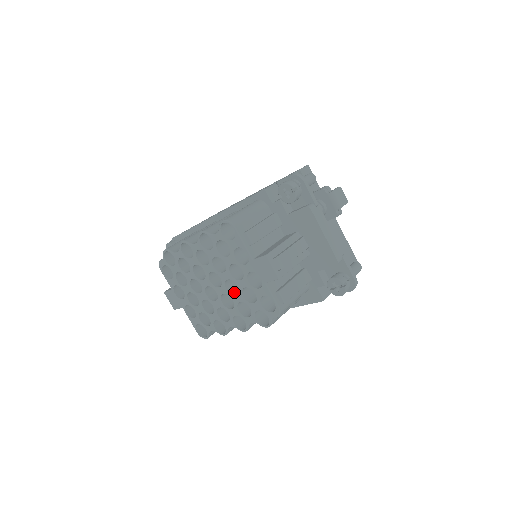
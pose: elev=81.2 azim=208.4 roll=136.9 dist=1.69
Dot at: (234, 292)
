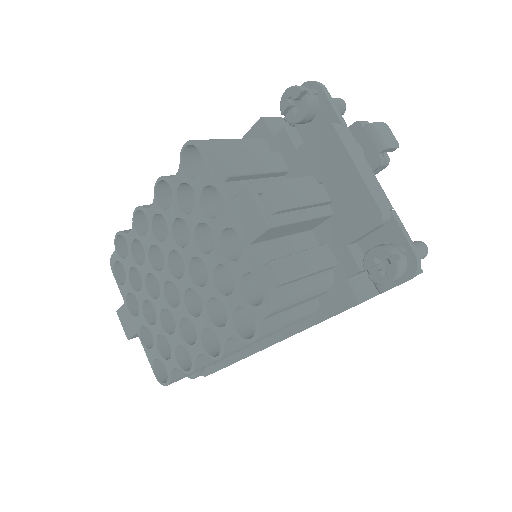
Dot at: (203, 284)
